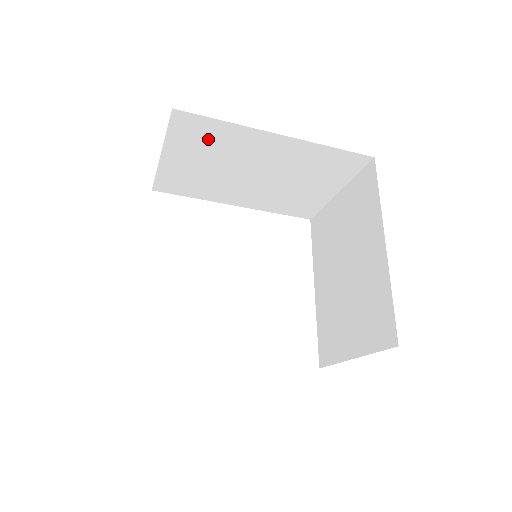
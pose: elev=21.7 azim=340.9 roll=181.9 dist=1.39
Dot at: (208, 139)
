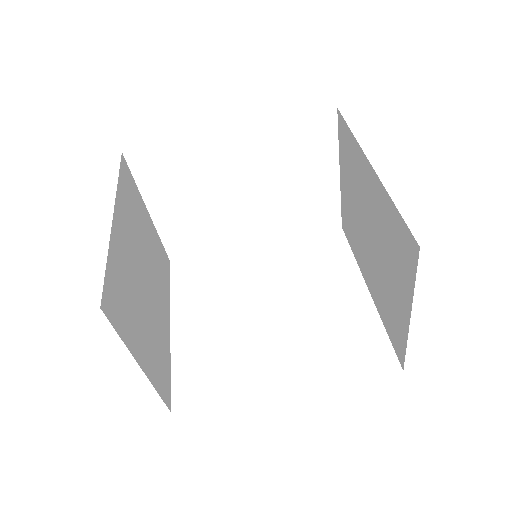
Dot at: (173, 171)
